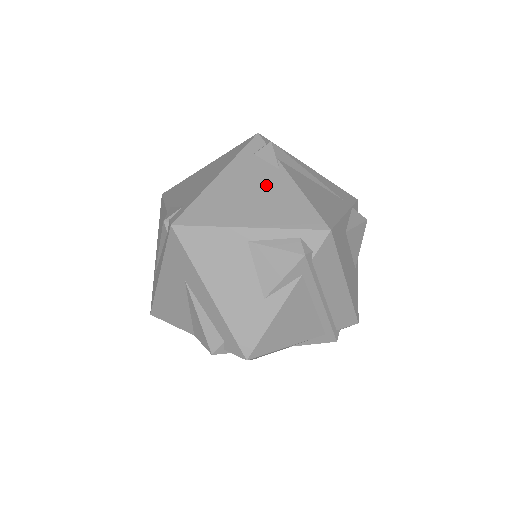
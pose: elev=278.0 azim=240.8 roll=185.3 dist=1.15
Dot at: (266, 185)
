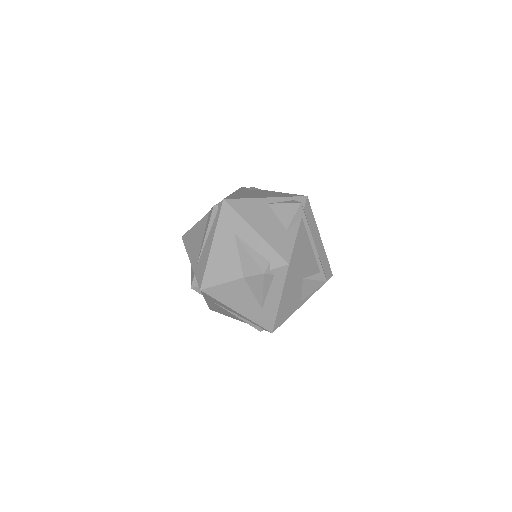
Dot at: (262, 192)
